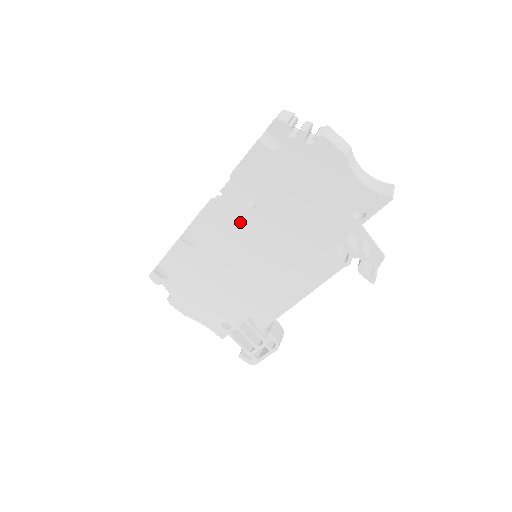
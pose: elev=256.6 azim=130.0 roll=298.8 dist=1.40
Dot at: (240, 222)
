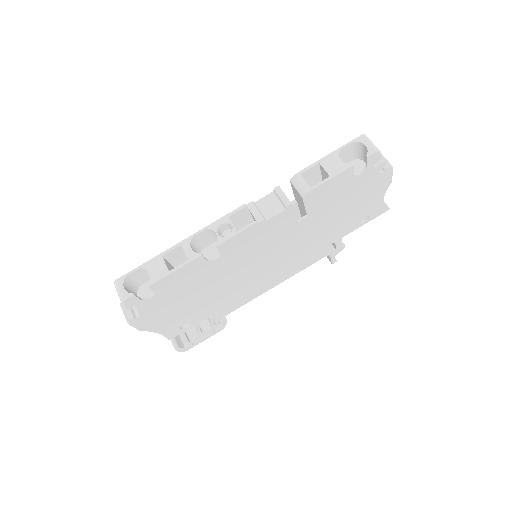
Dot at: (280, 232)
